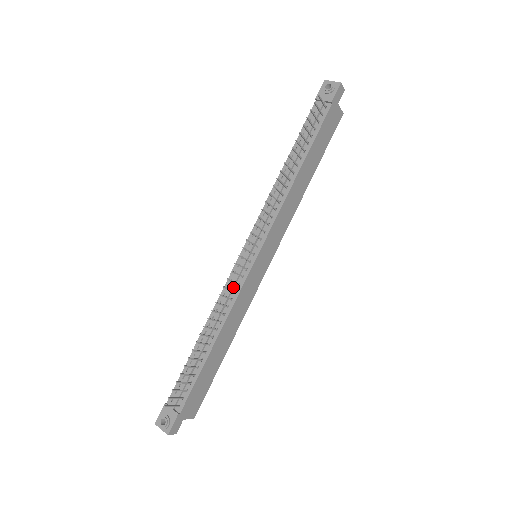
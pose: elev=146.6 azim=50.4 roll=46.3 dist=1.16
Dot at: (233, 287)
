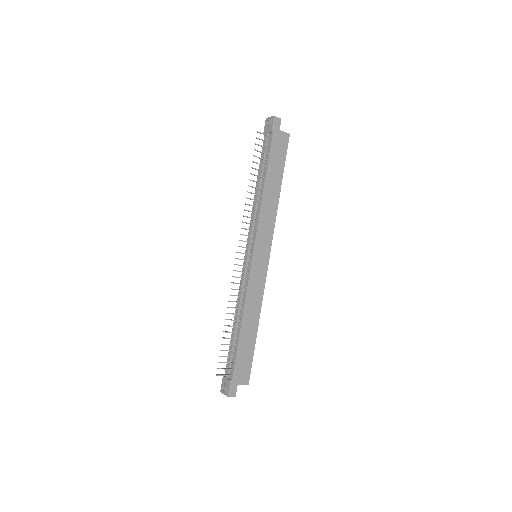
Dot at: (243, 282)
